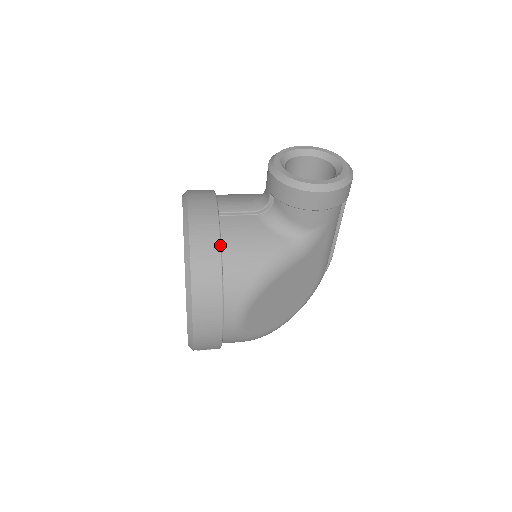
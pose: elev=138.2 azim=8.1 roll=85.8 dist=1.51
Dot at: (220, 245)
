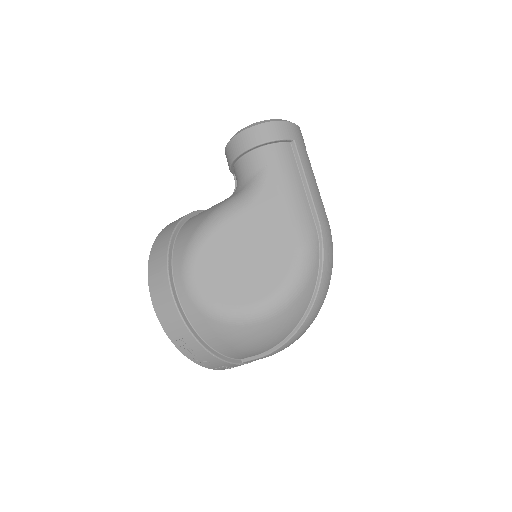
Dot at: (183, 217)
